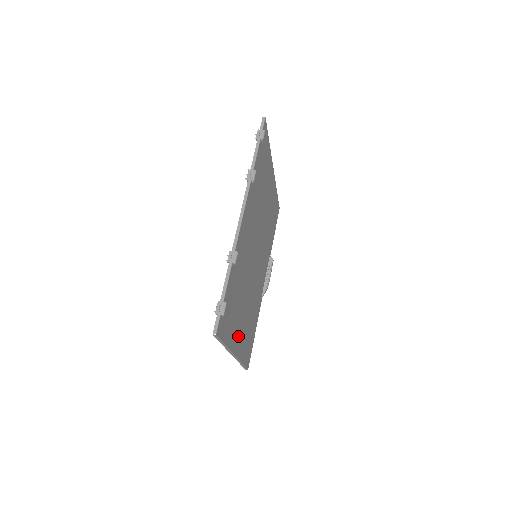
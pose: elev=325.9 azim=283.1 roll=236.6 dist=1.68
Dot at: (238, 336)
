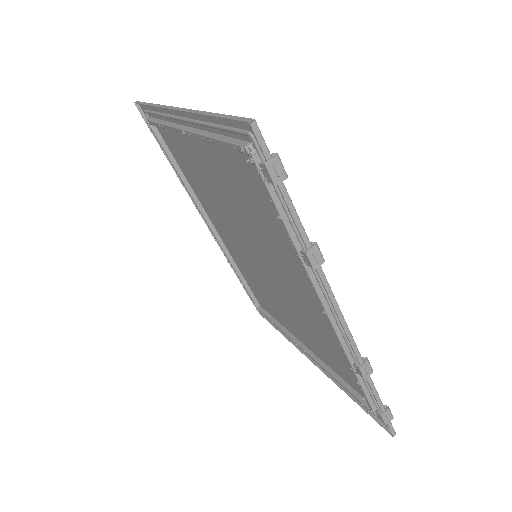
Dot at: (308, 347)
